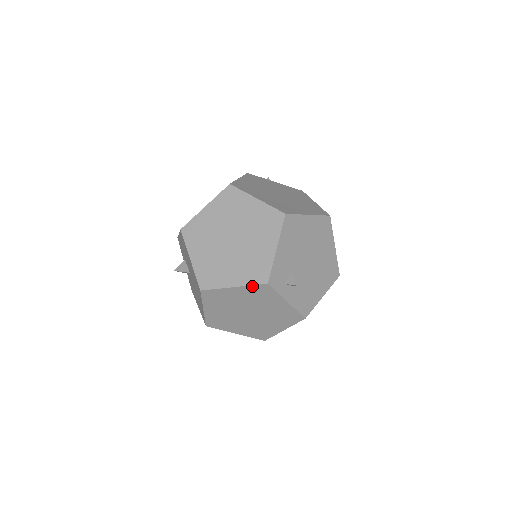
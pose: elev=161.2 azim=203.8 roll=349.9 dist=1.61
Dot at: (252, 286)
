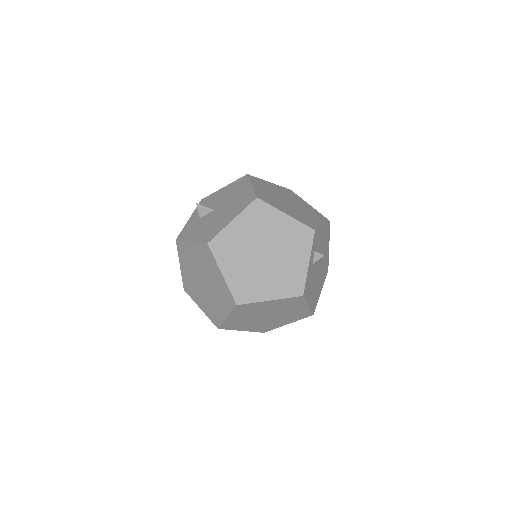
Dot at: (301, 224)
